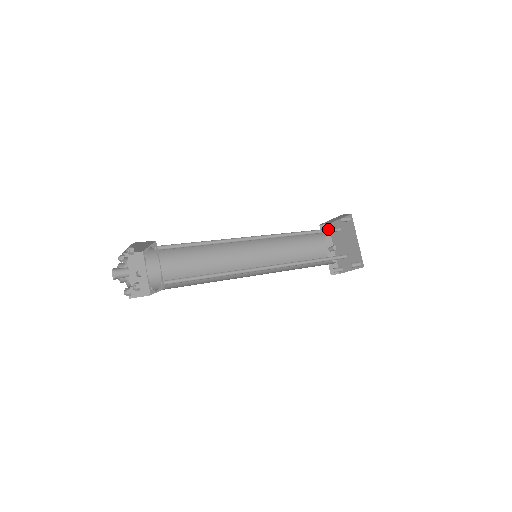
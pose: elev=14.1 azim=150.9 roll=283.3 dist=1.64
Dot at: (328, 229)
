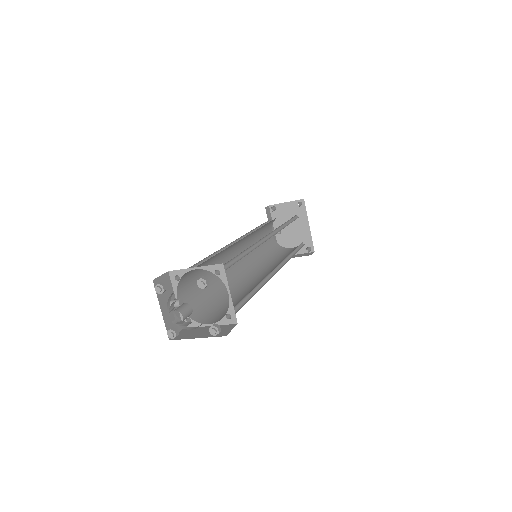
Dot at: (293, 217)
